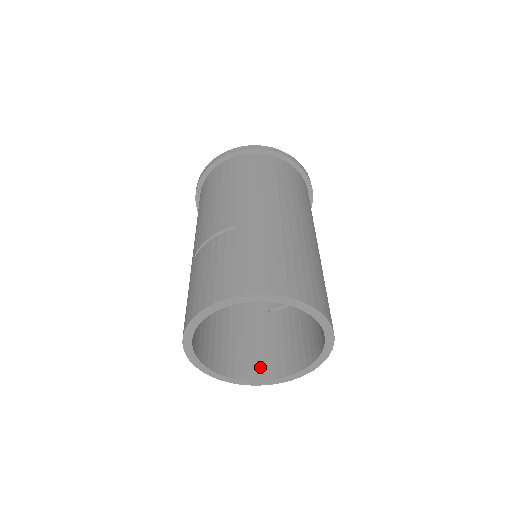
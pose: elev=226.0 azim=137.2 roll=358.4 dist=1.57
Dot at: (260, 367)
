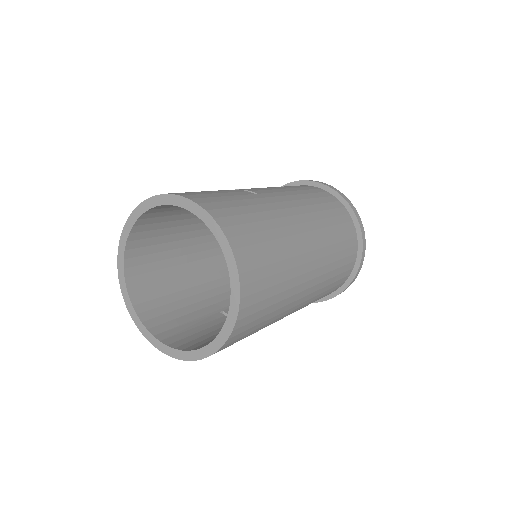
Dot at: (161, 324)
